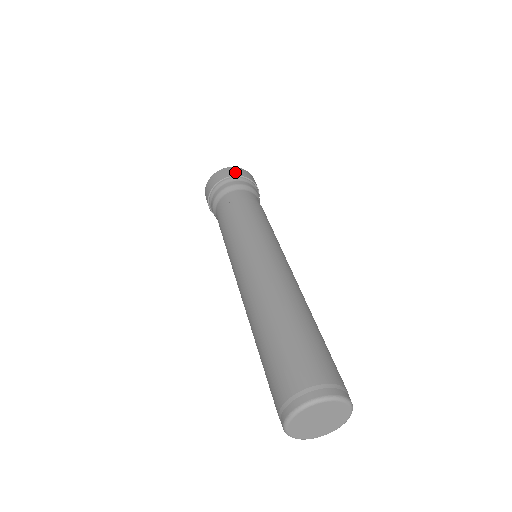
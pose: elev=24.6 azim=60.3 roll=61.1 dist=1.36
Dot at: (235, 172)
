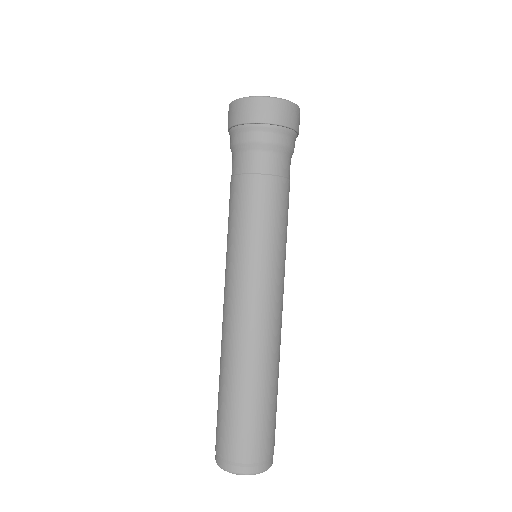
Dot at: (266, 114)
